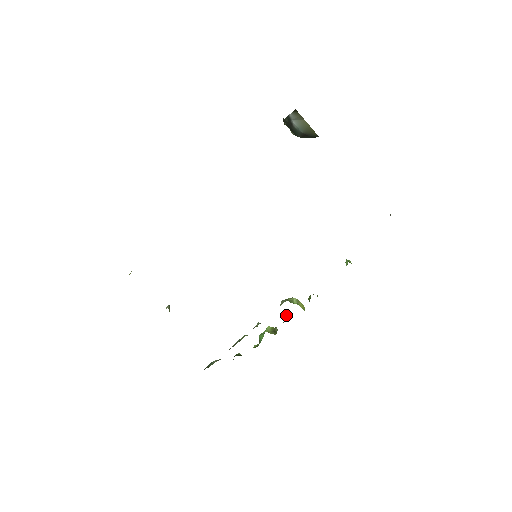
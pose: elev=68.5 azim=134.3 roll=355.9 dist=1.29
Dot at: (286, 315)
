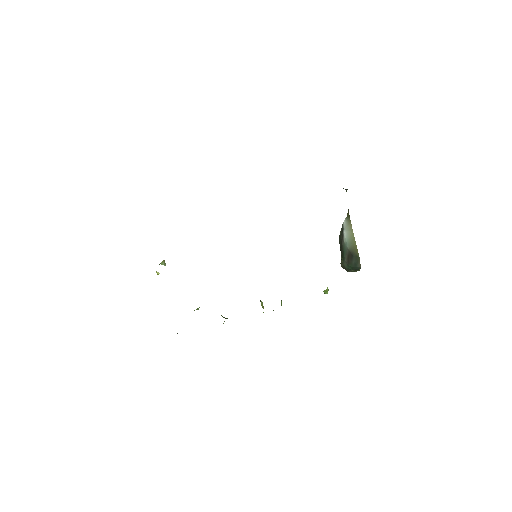
Dot at: occluded
